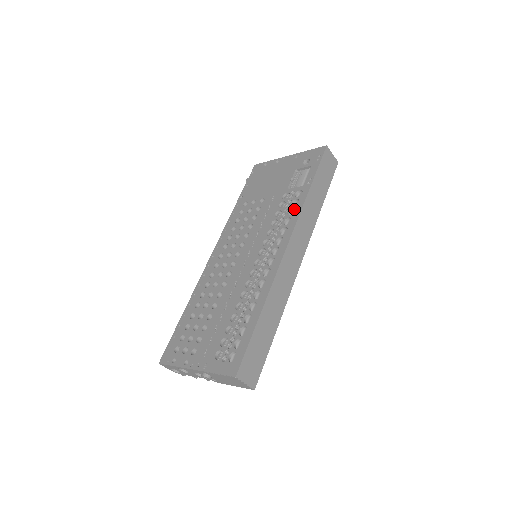
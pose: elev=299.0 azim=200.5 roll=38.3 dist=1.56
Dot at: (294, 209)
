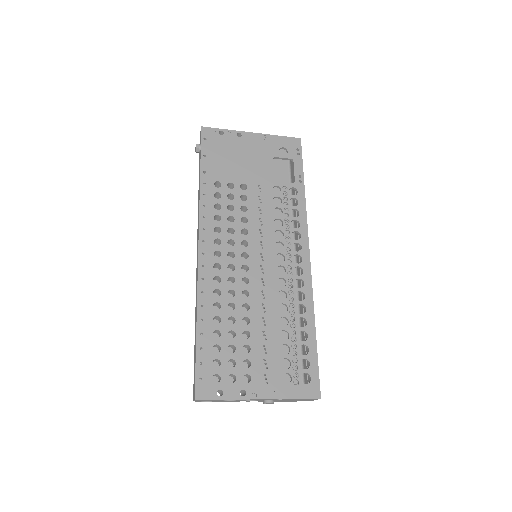
Dot at: (294, 209)
